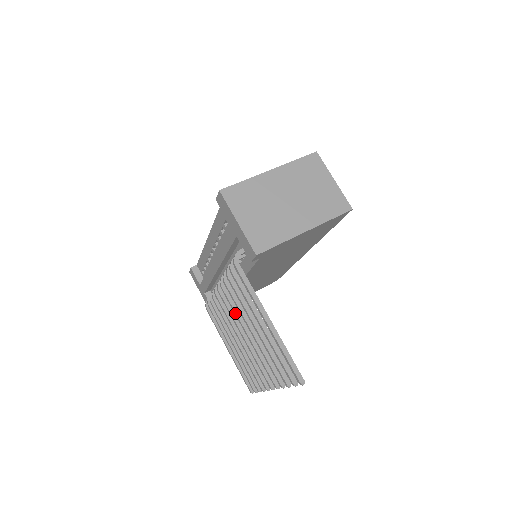
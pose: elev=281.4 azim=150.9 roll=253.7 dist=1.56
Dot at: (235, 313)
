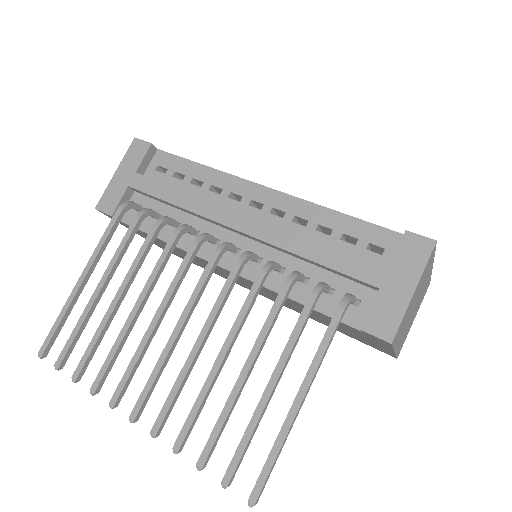
Dot at: (218, 307)
